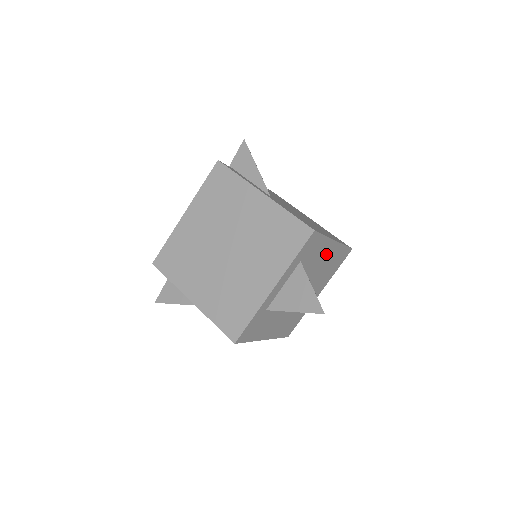
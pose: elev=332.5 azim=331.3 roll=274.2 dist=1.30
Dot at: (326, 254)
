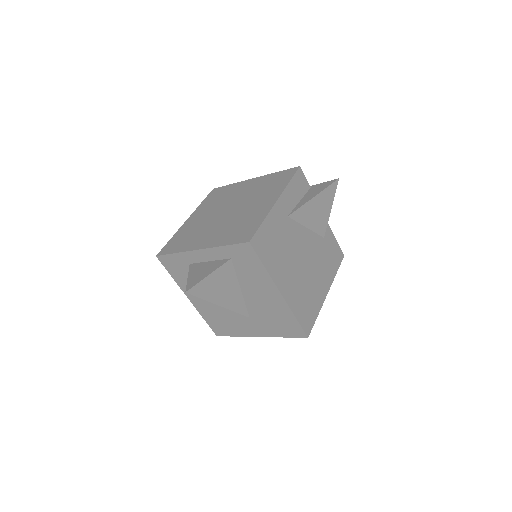
Dot at: (267, 294)
